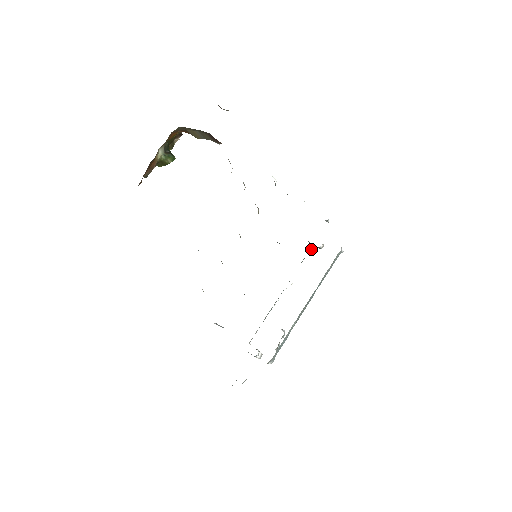
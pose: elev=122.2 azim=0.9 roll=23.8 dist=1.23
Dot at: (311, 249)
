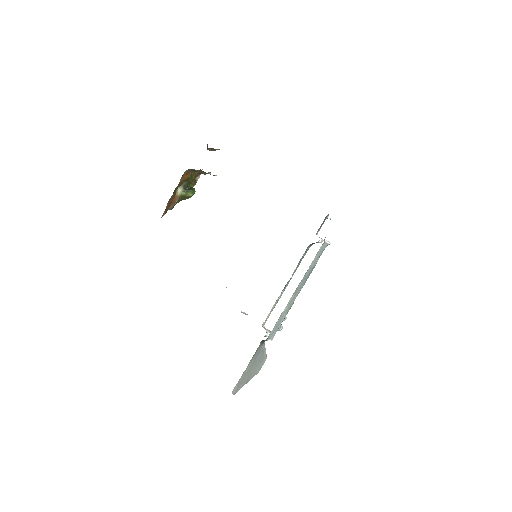
Dot at: (311, 245)
